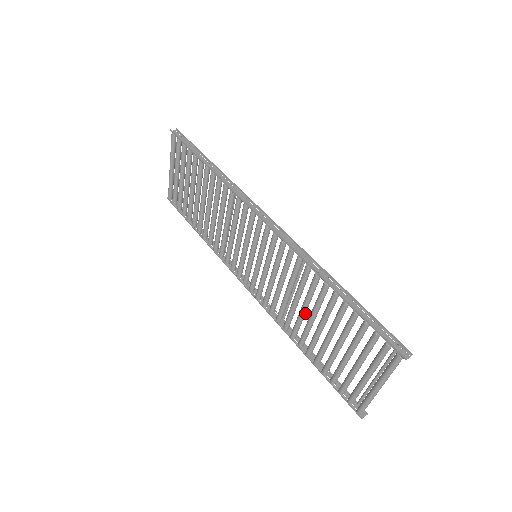
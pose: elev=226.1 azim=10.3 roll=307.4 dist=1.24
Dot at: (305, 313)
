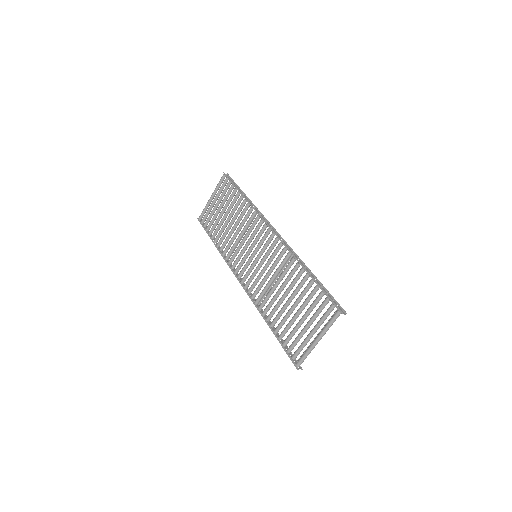
Dot at: occluded
